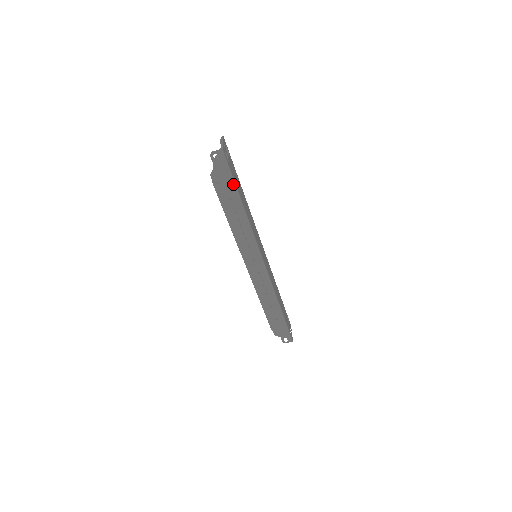
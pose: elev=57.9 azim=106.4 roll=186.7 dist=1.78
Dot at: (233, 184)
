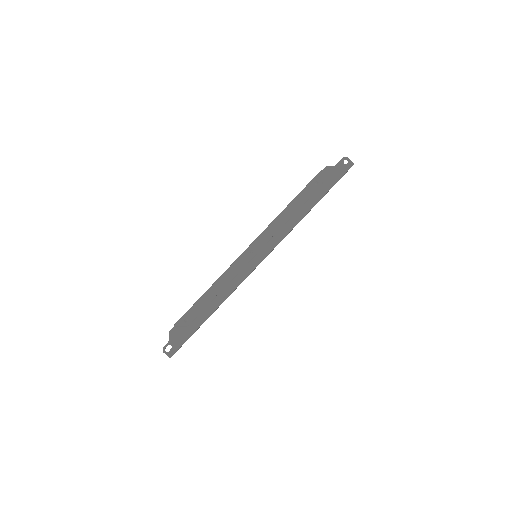
Dot at: (328, 188)
